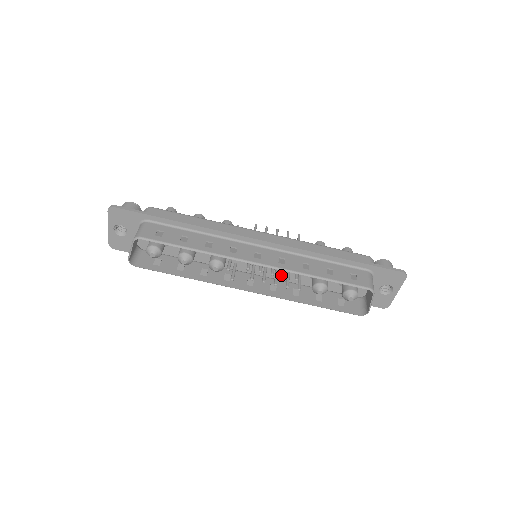
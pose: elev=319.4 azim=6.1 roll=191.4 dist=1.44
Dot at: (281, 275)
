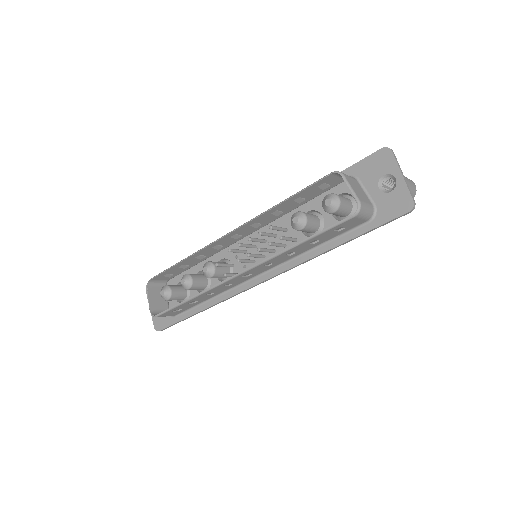
Dot at: occluded
